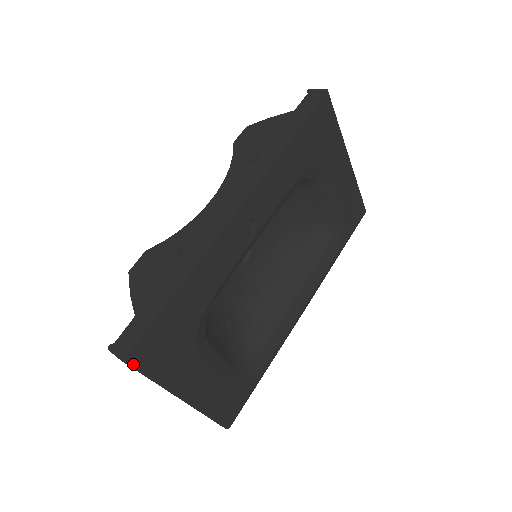
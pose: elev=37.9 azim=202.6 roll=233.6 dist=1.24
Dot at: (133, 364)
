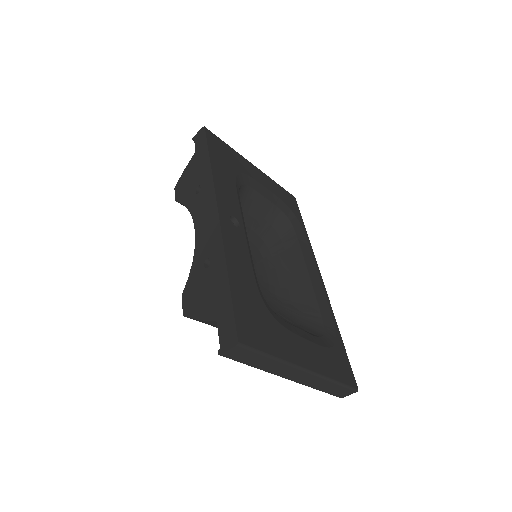
Dot at: (247, 345)
